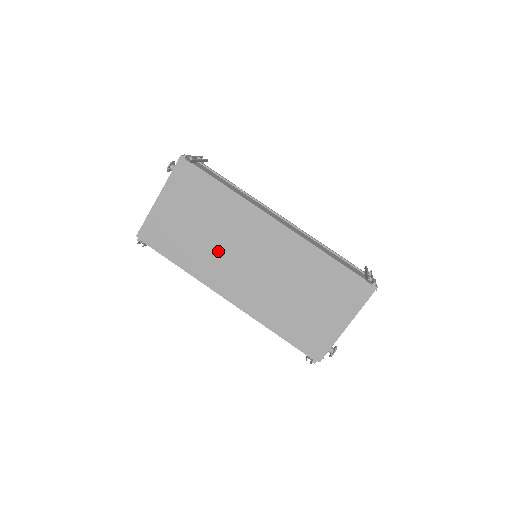
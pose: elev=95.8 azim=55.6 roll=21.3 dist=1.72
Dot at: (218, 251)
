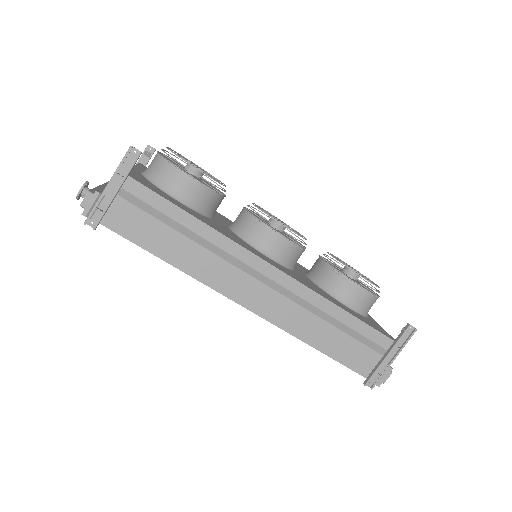
Dot at: occluded
